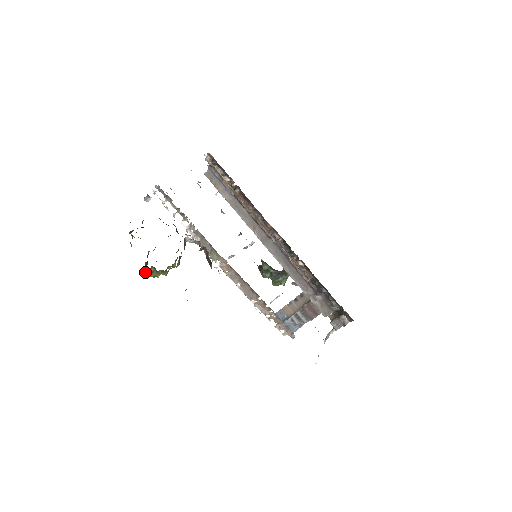
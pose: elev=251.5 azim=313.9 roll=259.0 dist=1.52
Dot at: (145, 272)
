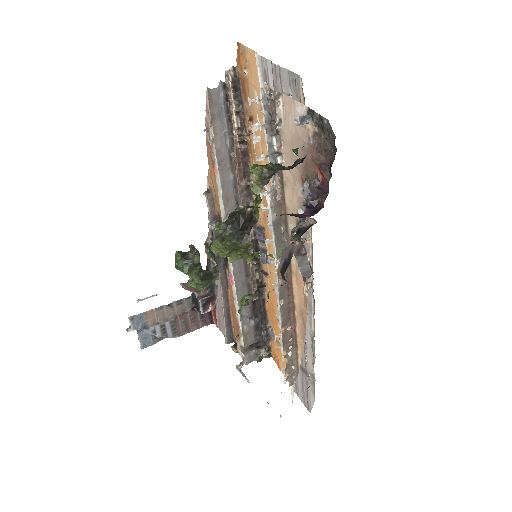
Dot at: (225, 243)
